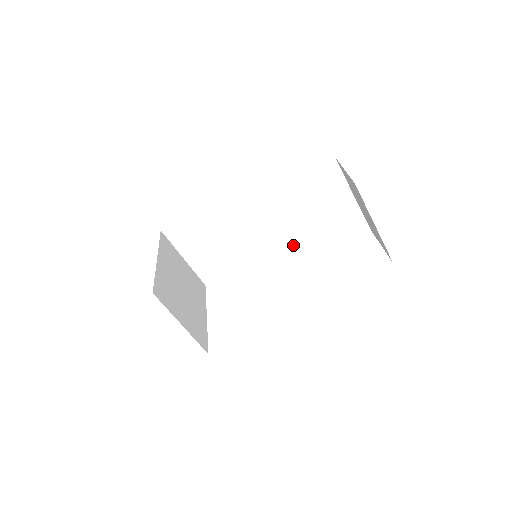
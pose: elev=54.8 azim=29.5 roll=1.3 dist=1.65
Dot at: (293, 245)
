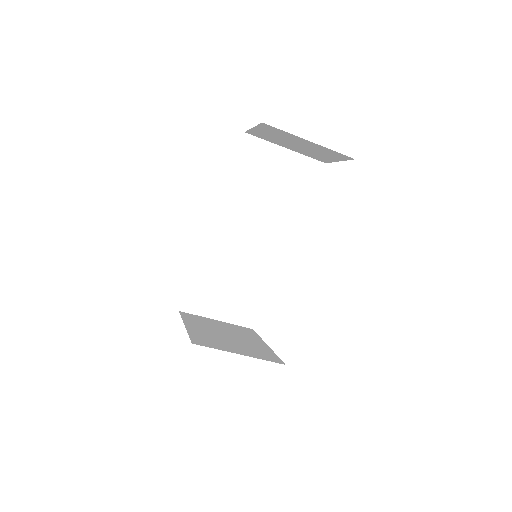
Dot at: (279, 226)
